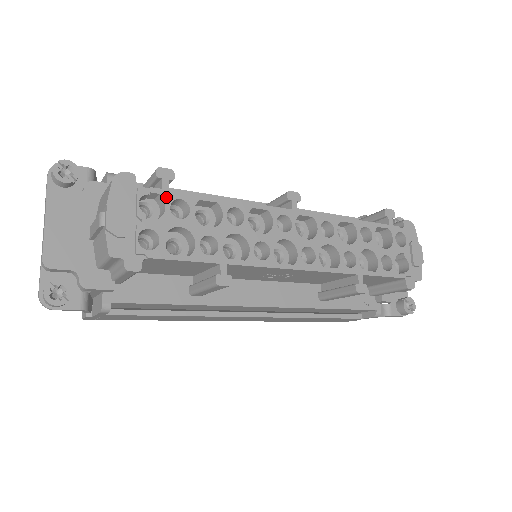
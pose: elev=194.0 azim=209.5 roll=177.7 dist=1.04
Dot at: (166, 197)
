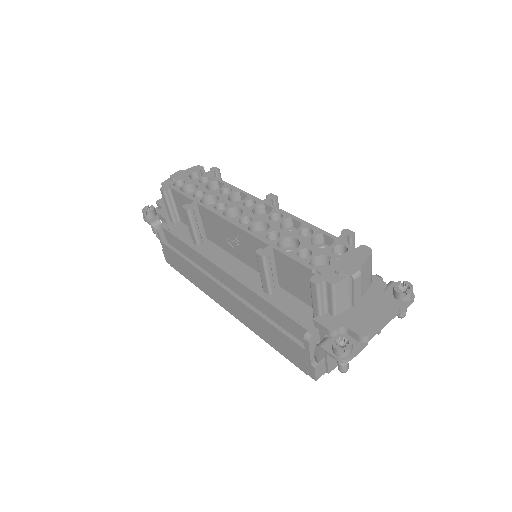
Dot at: (204, 175)
